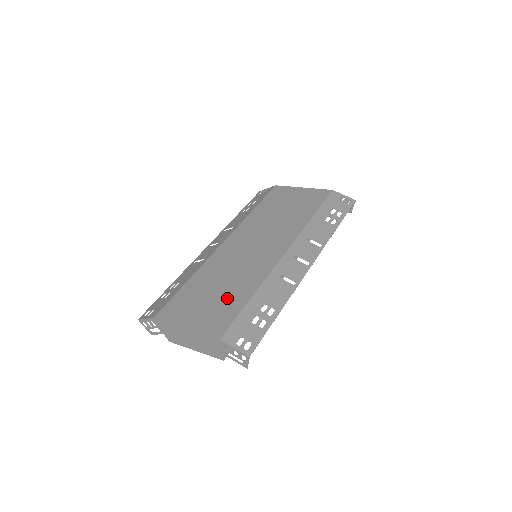
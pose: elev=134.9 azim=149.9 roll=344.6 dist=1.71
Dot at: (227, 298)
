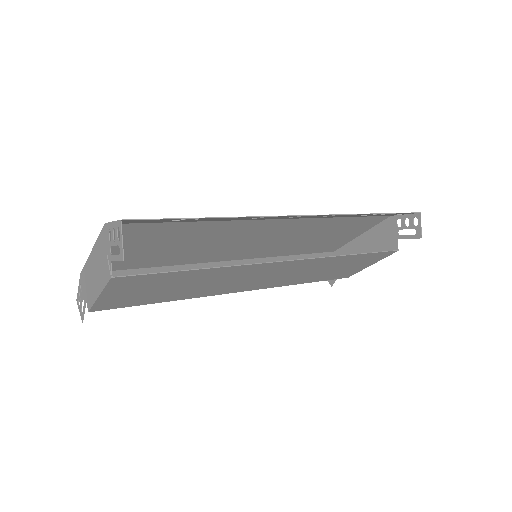
Dot at: (167, 236)
